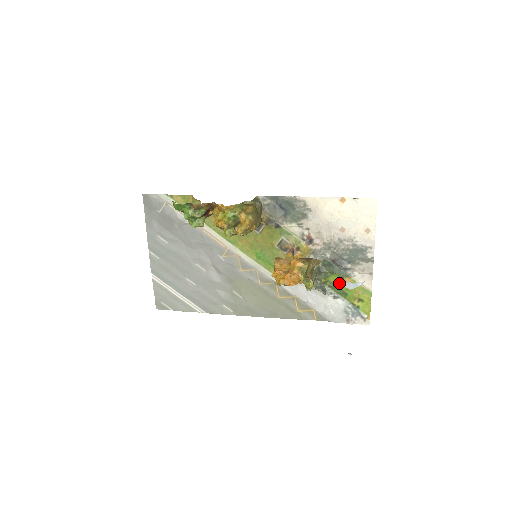
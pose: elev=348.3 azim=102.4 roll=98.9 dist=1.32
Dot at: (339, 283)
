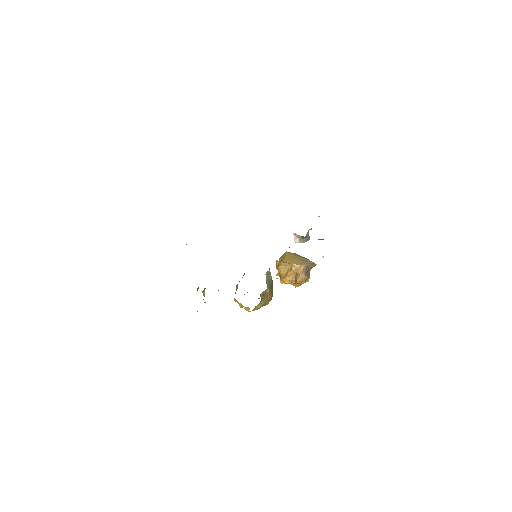
Dot at: occluded
